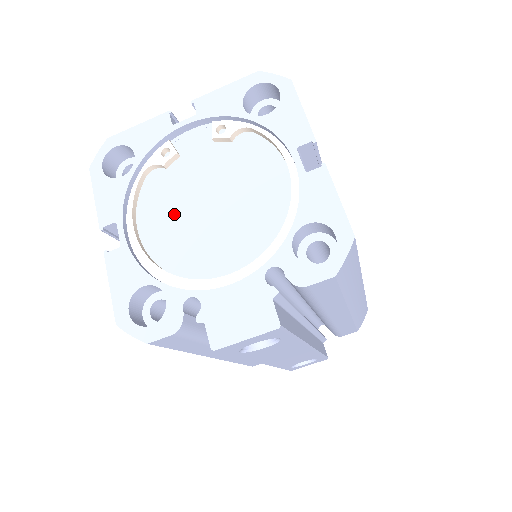
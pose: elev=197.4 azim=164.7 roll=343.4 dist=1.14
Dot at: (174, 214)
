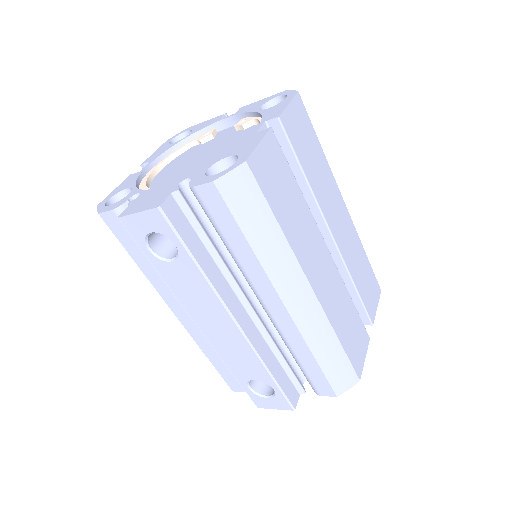
Dot at: (182, 164)
